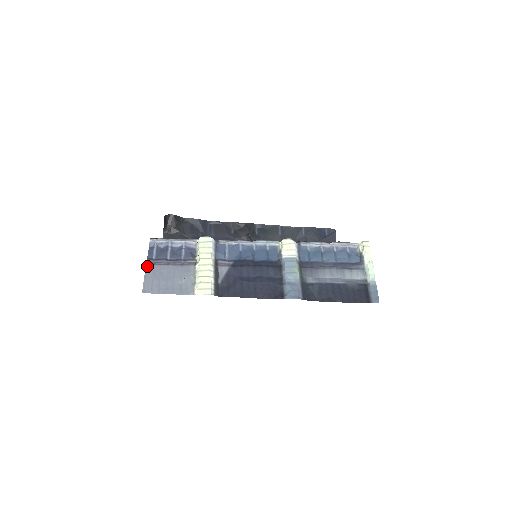
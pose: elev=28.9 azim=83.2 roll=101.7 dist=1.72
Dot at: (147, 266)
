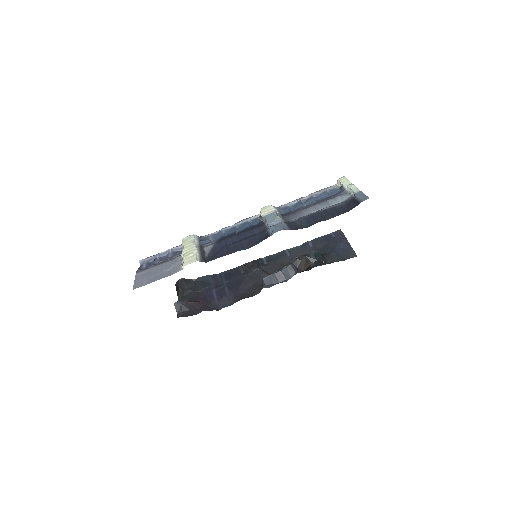
Dot at: (137, 274)
